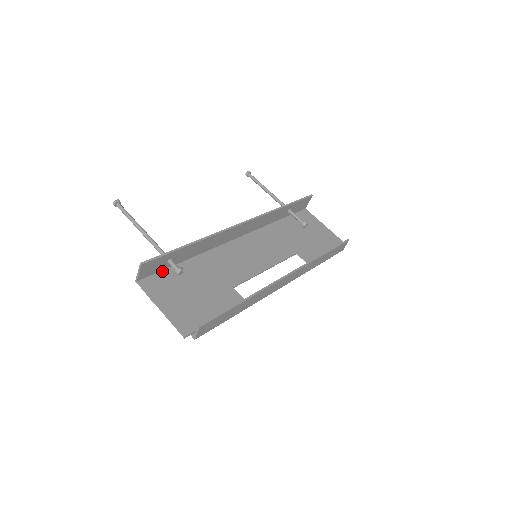
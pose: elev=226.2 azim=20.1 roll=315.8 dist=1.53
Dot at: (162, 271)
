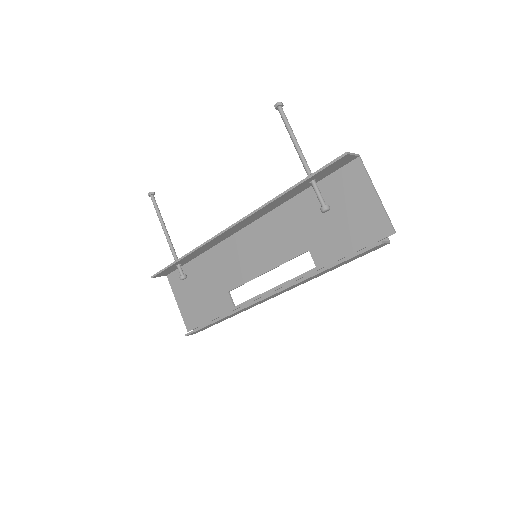
Dot at: (181, 267)
